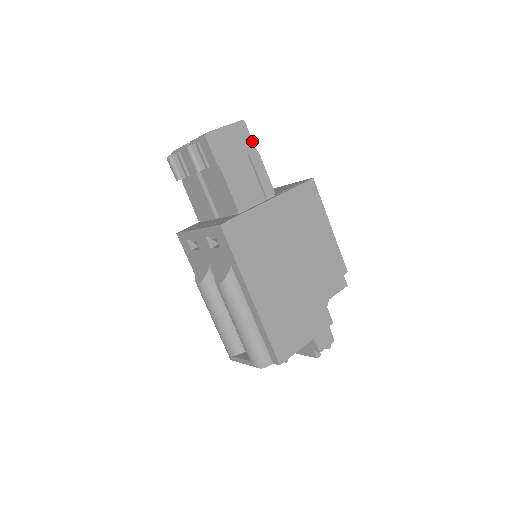
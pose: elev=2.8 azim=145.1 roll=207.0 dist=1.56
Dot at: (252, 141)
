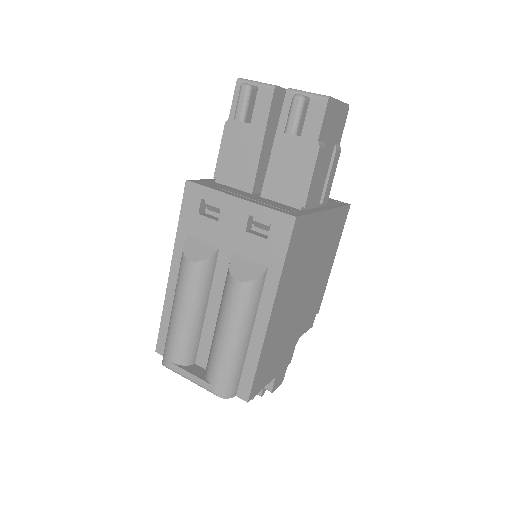
Dot at: occluded
